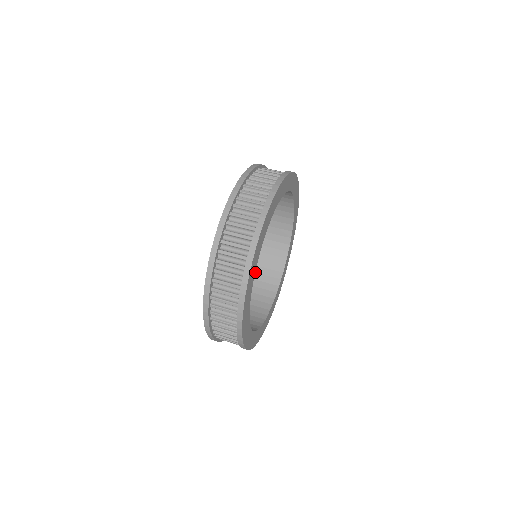
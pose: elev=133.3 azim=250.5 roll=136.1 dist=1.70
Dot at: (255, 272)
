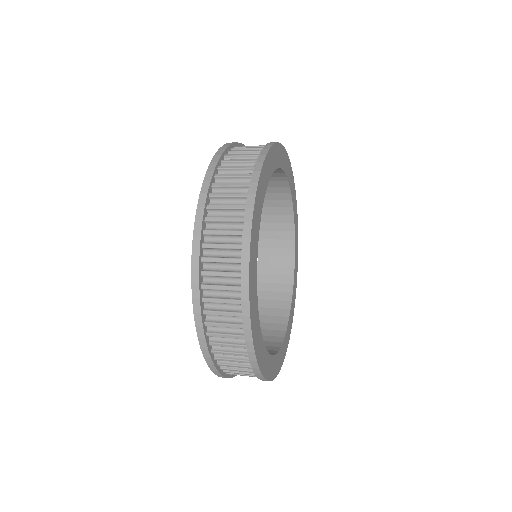
Dot at: occluded
